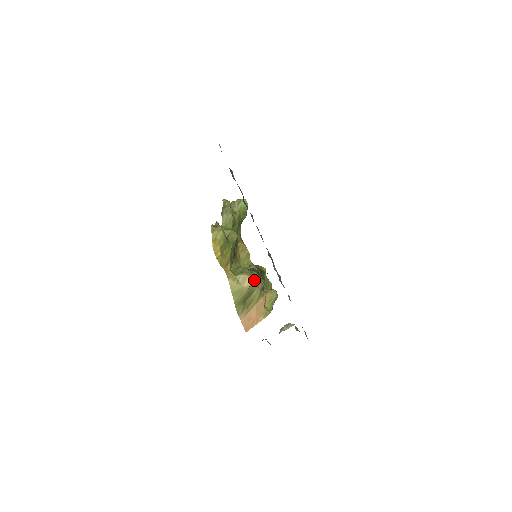
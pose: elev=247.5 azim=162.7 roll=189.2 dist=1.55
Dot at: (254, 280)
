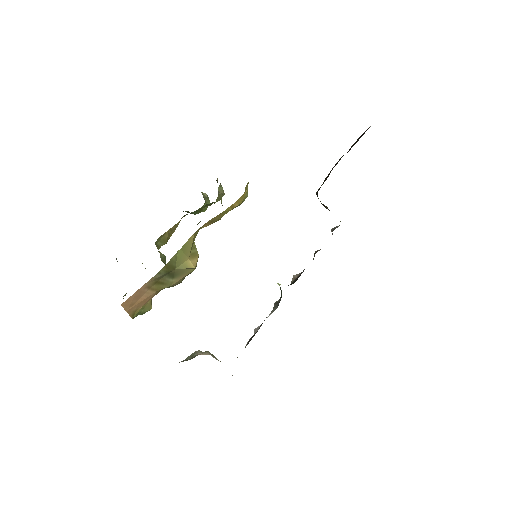
Dot at: (194, 269)
